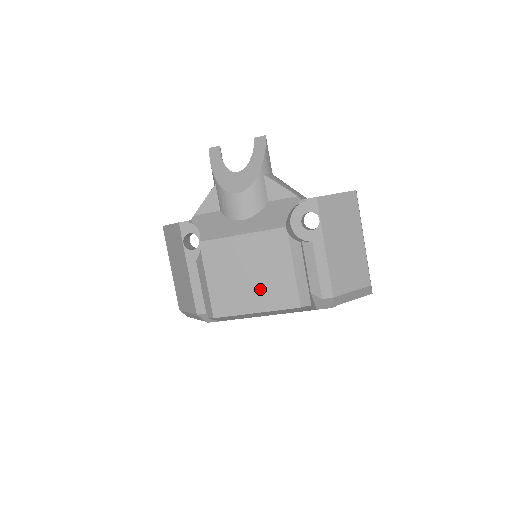
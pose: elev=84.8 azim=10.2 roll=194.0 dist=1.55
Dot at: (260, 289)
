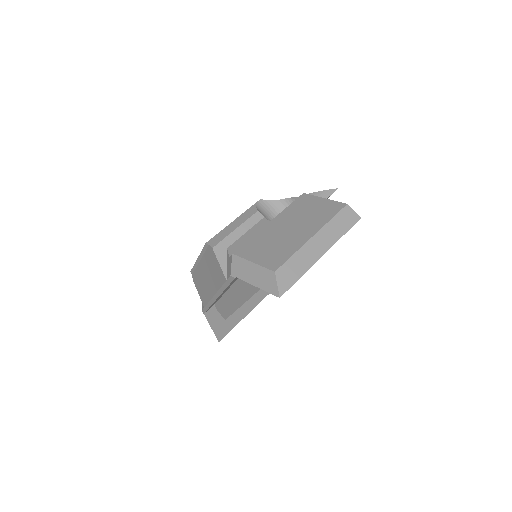
Dot at: occluded
